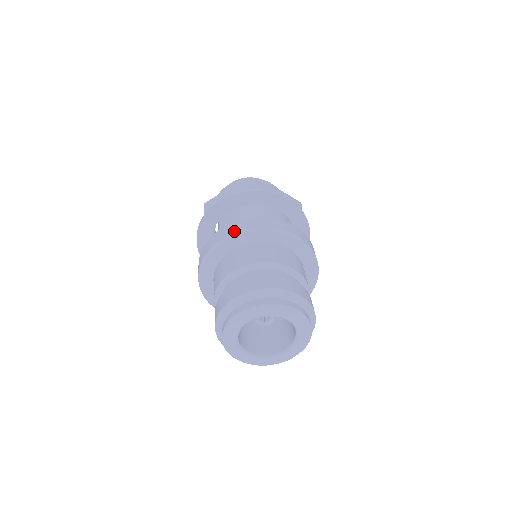
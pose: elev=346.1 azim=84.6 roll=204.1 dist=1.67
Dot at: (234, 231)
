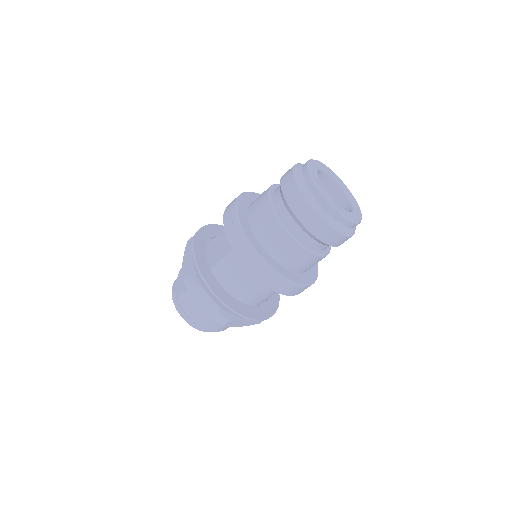
Dot at: occluded
